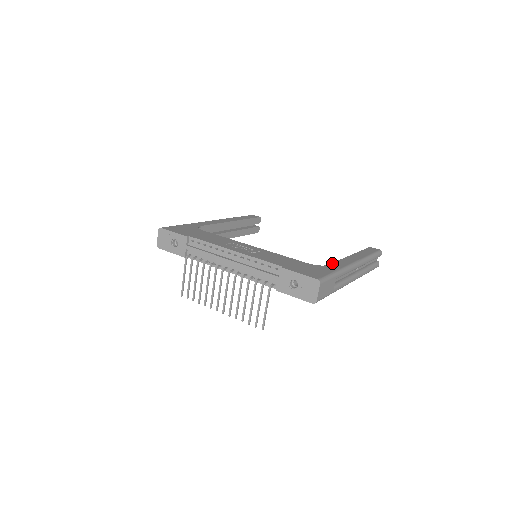
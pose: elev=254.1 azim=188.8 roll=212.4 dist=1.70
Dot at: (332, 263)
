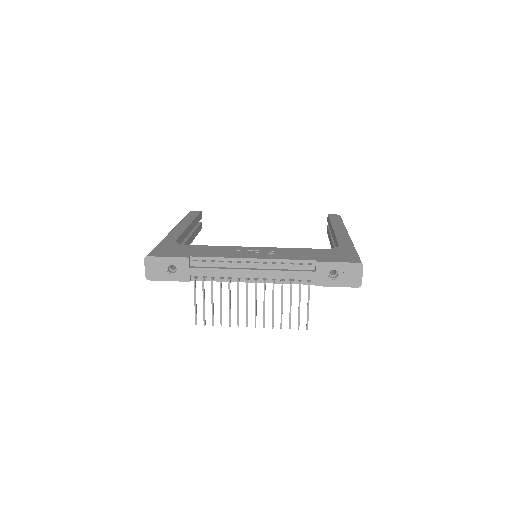
Dot at: (338, 242)
